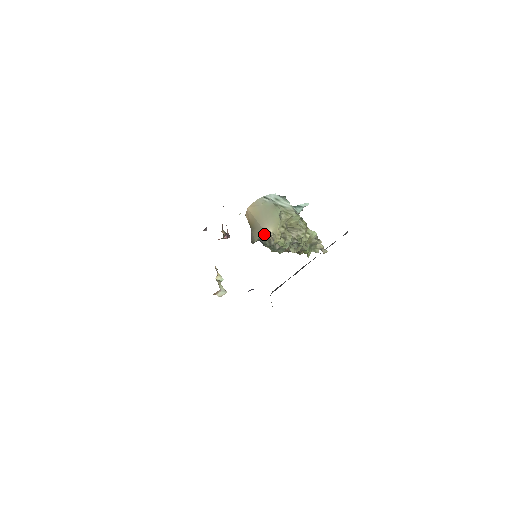
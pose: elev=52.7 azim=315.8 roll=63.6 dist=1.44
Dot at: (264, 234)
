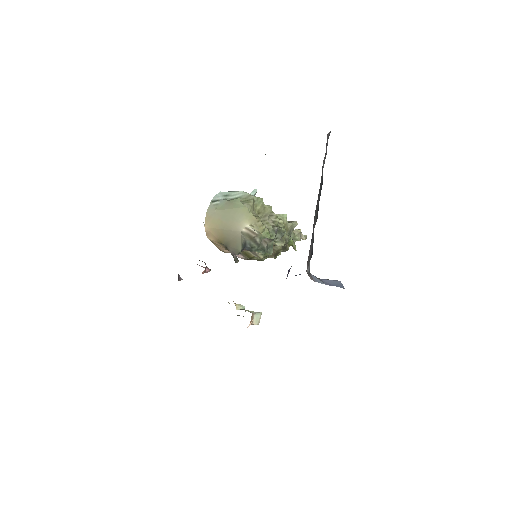
Dot at: (243, 235)
